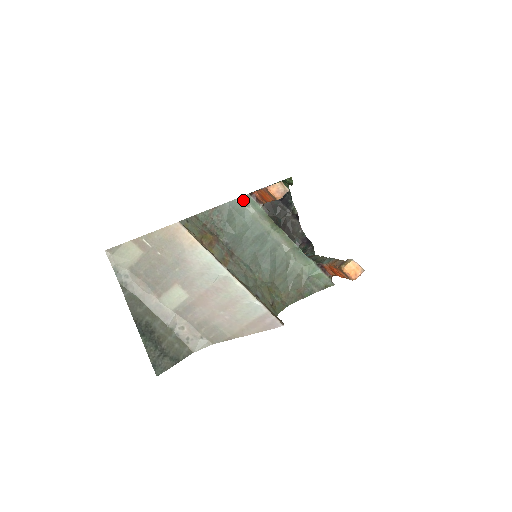
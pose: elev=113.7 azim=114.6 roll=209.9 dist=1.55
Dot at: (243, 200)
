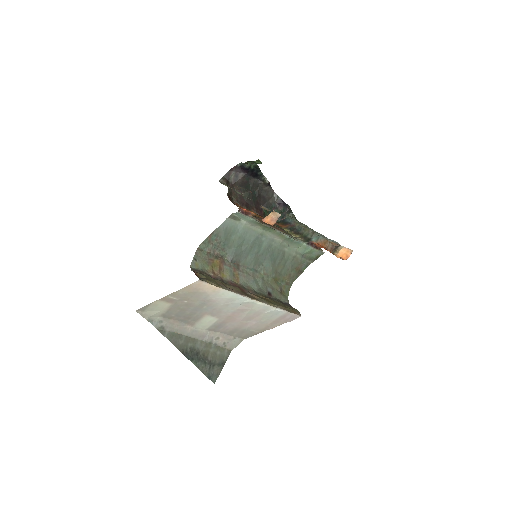
Dot at: (233, 217)
